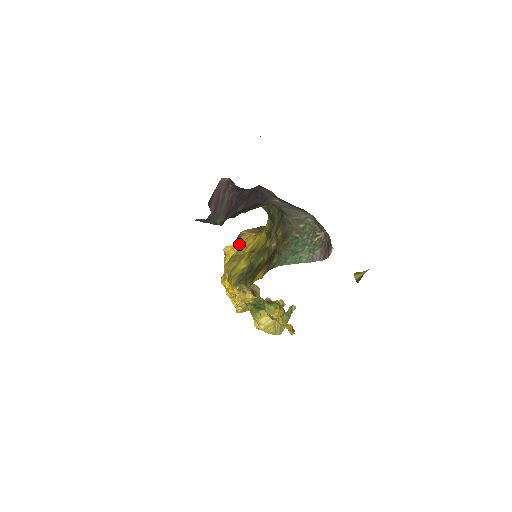
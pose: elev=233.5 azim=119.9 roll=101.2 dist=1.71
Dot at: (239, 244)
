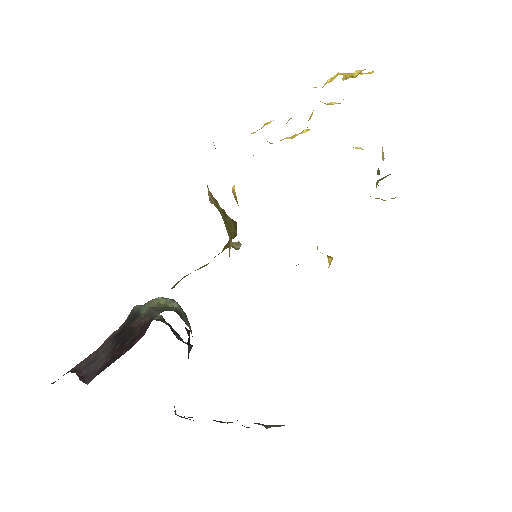
Dot at: occluded
